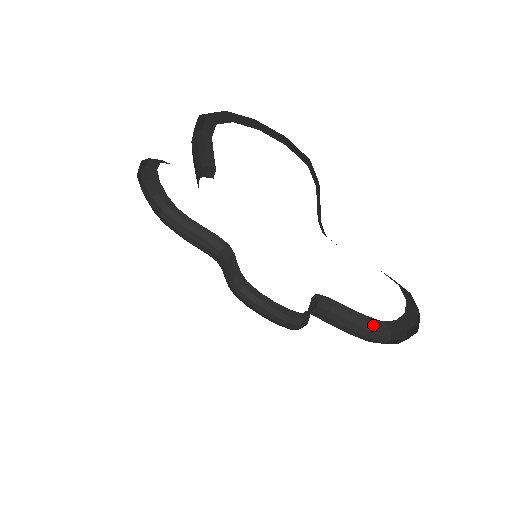
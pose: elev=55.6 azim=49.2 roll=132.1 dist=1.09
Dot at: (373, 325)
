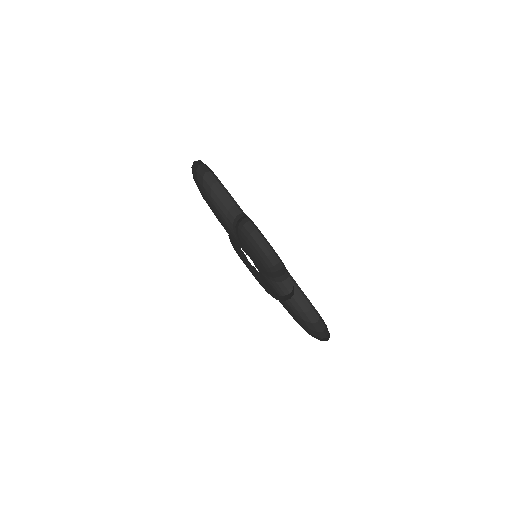
Dot at: (312, 308)
